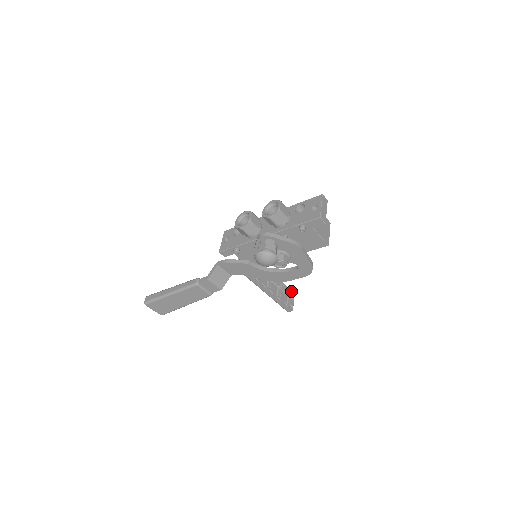
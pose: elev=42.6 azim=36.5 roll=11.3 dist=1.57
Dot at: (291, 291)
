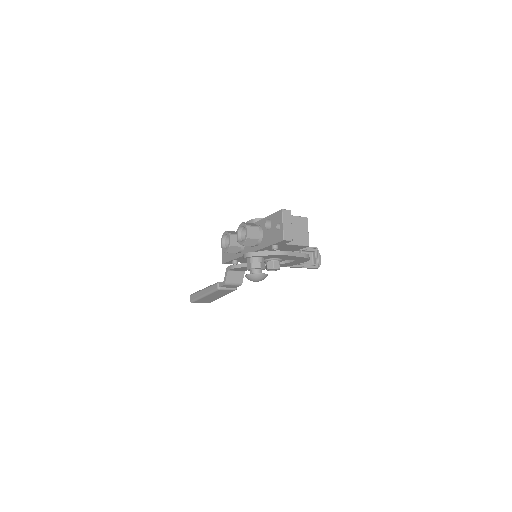
Dot at: (313, 248)
